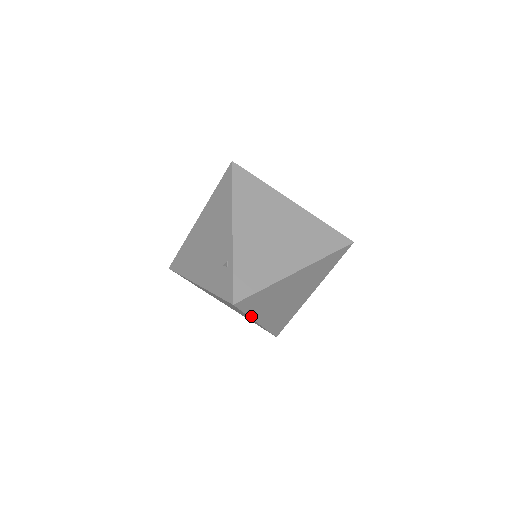
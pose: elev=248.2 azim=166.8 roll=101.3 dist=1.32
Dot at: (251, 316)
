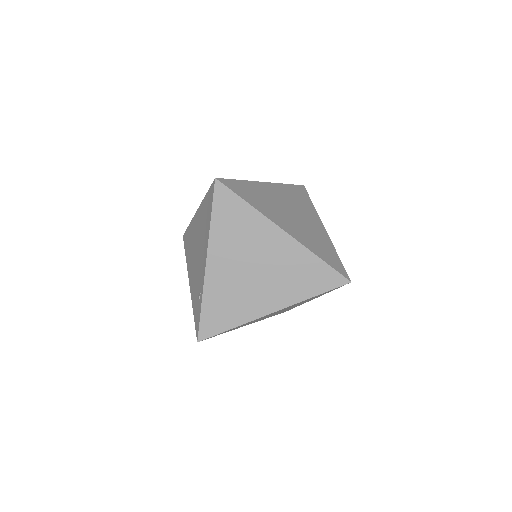
Dot at: occluded
